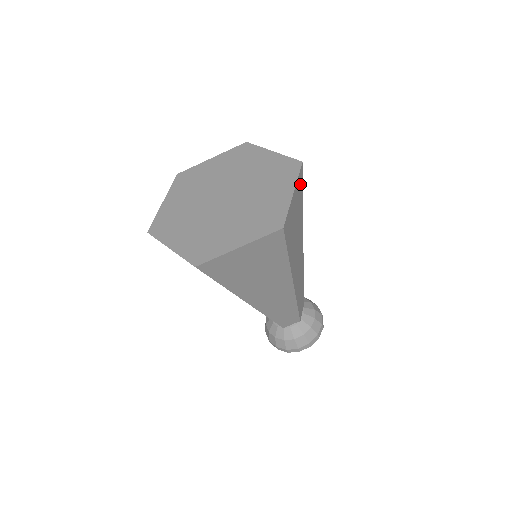
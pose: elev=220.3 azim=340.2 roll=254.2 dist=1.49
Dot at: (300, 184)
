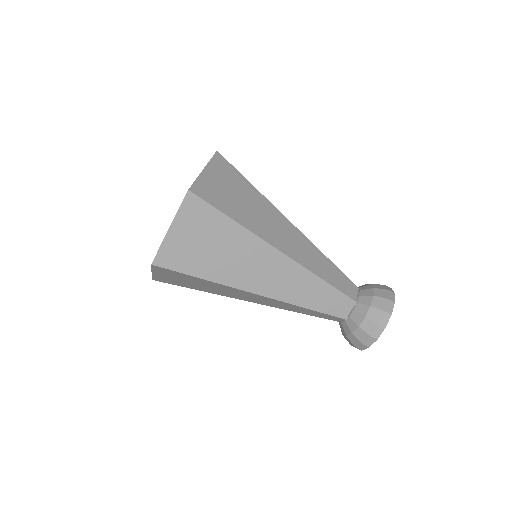
Dot at: occluded
